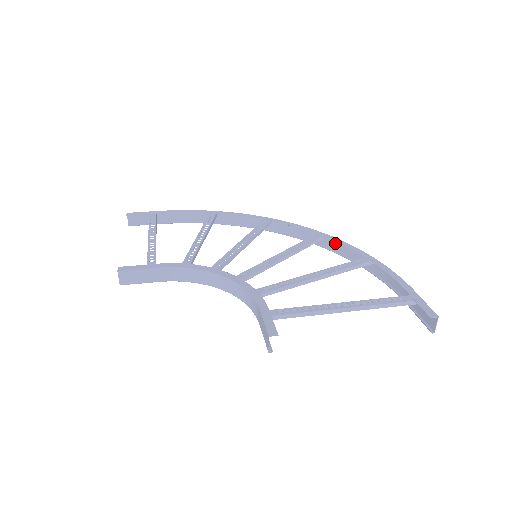
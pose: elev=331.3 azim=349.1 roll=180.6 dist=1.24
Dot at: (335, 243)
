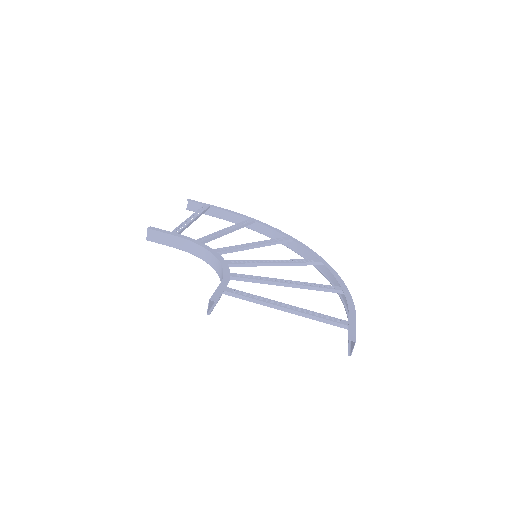
Dot at: occluded
